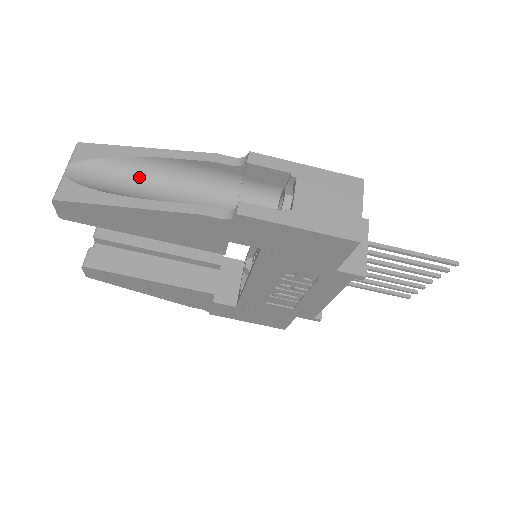
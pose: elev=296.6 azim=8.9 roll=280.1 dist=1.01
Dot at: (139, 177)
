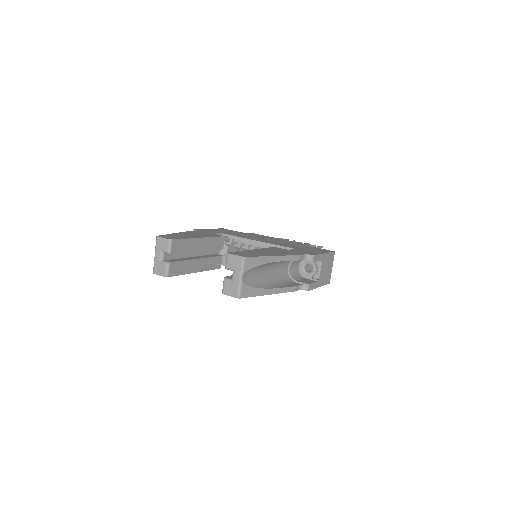
Dot at: (264, 268)
